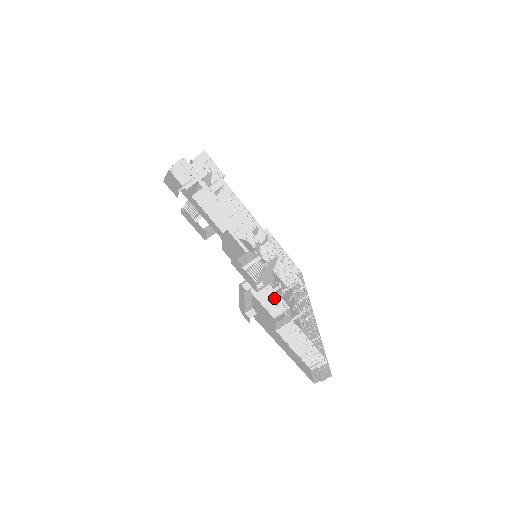
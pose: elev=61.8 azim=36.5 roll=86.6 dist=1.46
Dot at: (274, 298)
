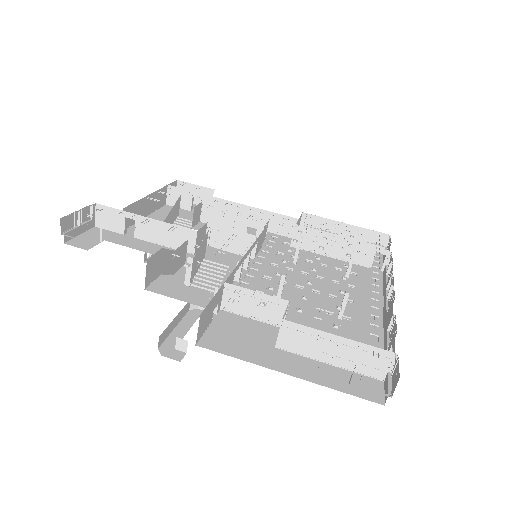
Dot at: (257, 300)
